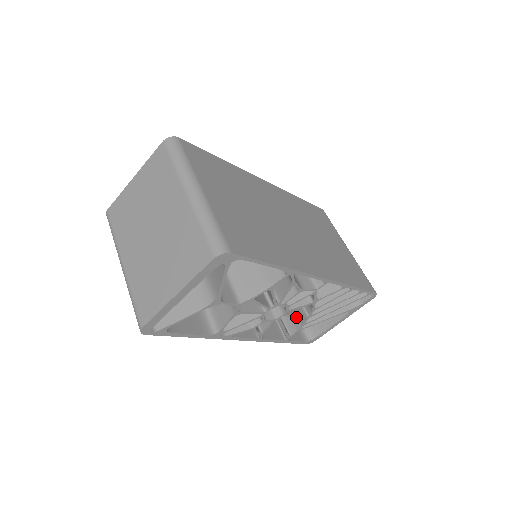
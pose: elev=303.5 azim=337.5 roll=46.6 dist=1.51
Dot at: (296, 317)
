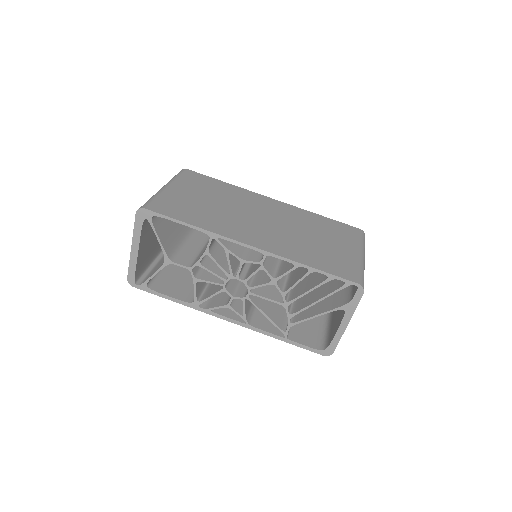
Dot at: occluded
